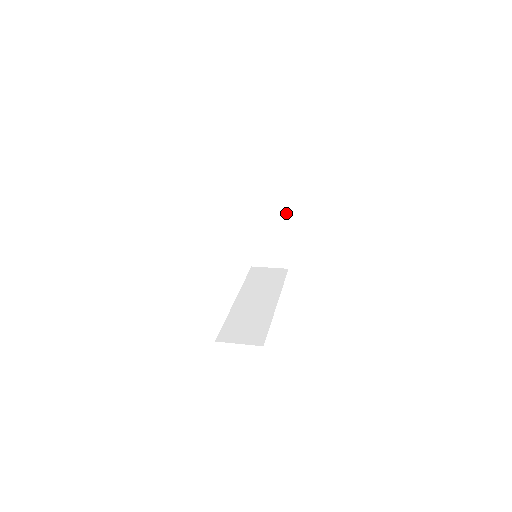
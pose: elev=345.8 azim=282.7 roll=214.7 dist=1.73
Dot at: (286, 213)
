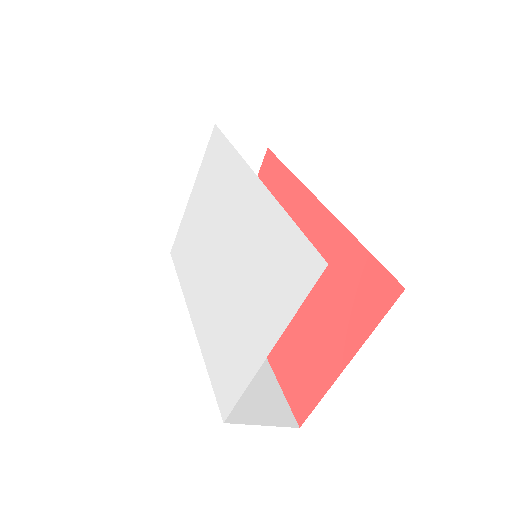
Dot at: occluded
